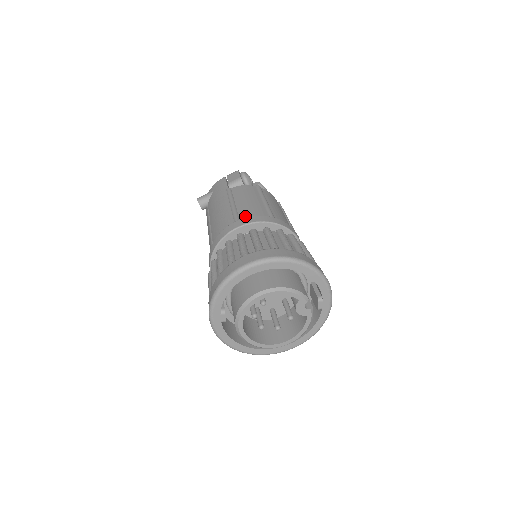
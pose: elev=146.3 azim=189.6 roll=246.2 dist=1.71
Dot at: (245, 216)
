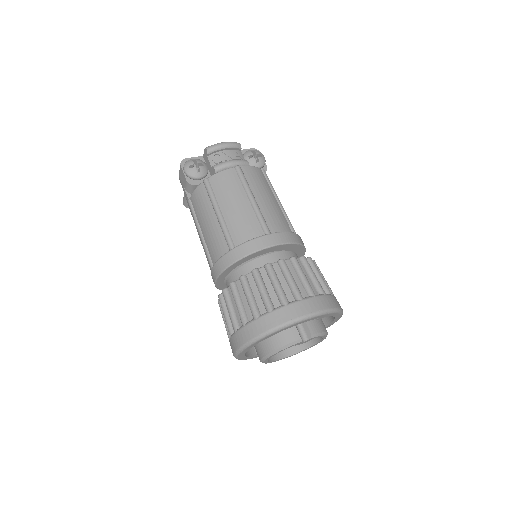
Dot at: (213, 258)
